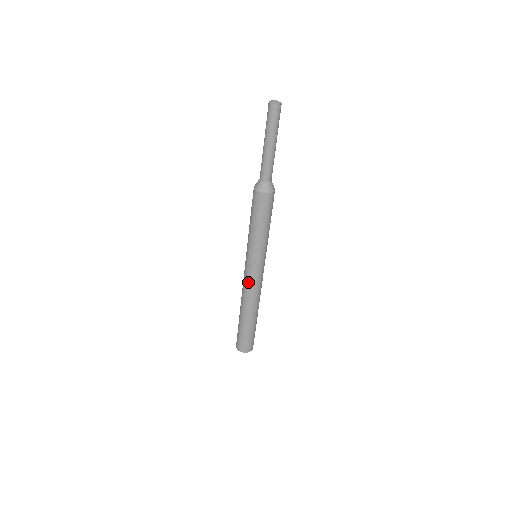
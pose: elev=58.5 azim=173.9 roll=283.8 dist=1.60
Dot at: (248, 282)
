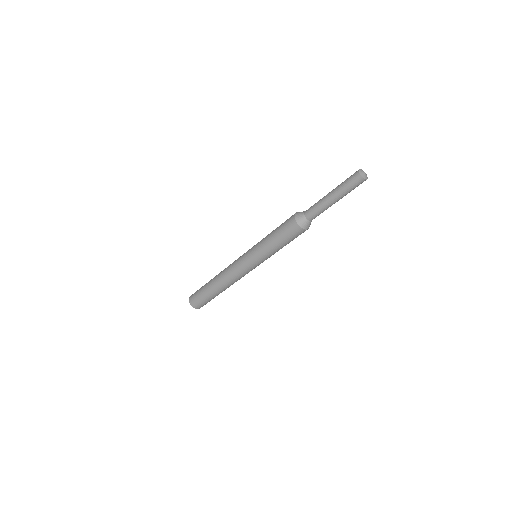
Dot at: (234, 265)
